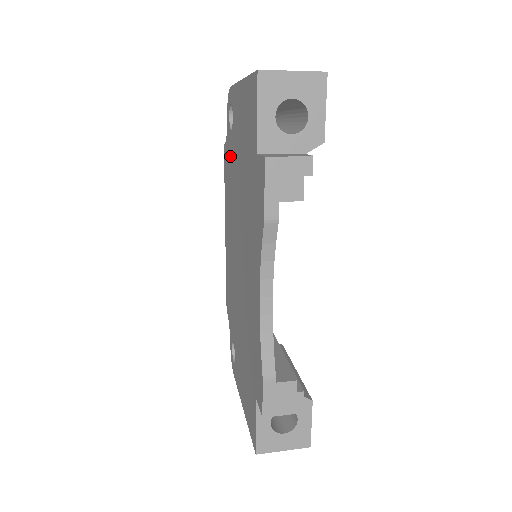
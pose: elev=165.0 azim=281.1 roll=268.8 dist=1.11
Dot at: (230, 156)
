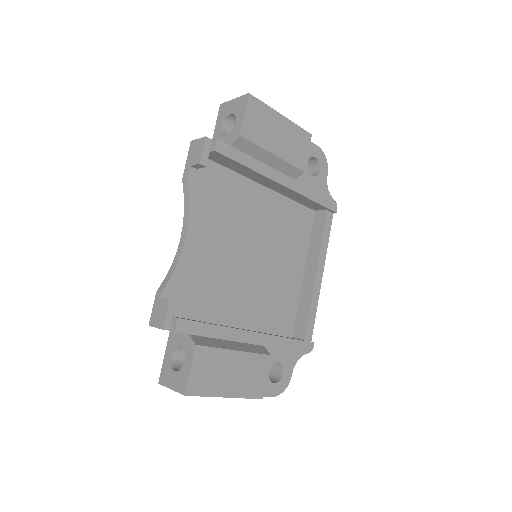
Dot at: occluded
